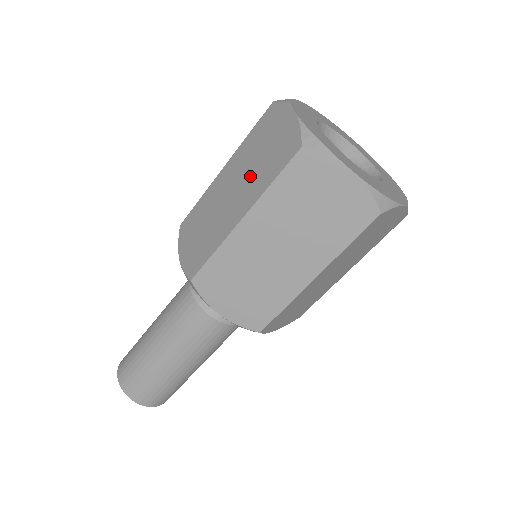
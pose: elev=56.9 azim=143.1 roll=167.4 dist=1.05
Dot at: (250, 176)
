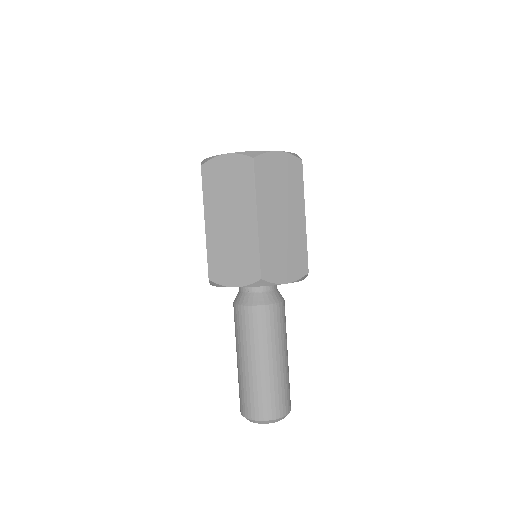
Dot at: occluded
